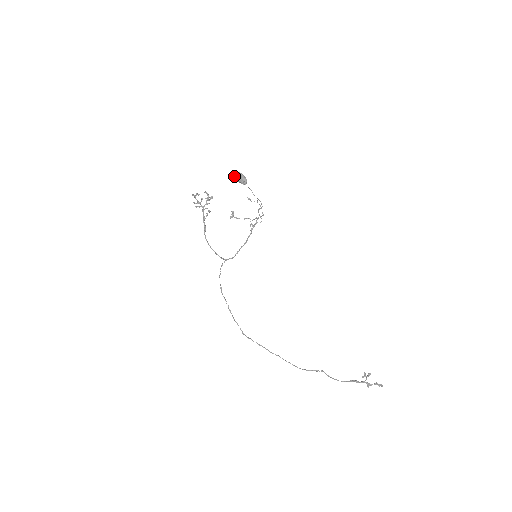
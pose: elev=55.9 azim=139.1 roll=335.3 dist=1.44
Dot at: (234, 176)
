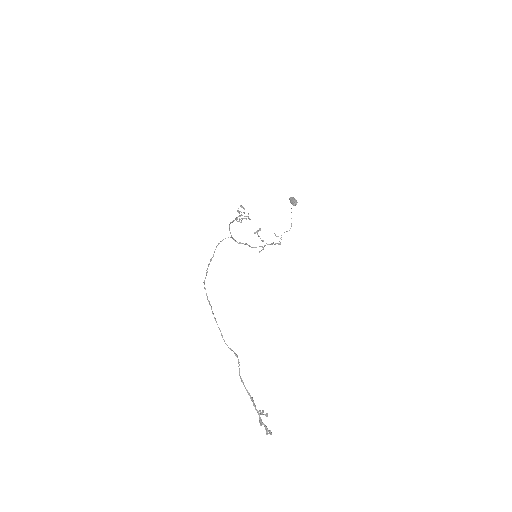
Dot at: (291, 197)
